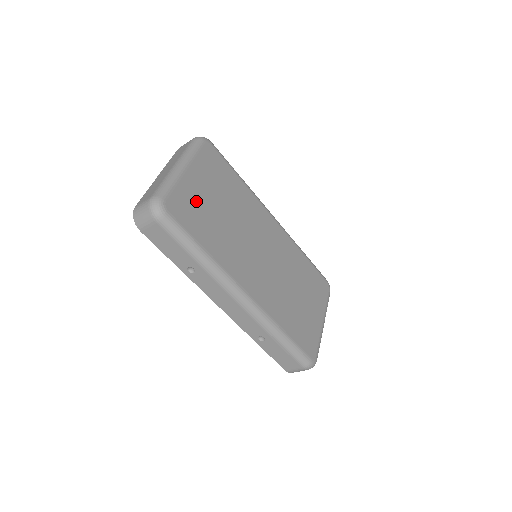
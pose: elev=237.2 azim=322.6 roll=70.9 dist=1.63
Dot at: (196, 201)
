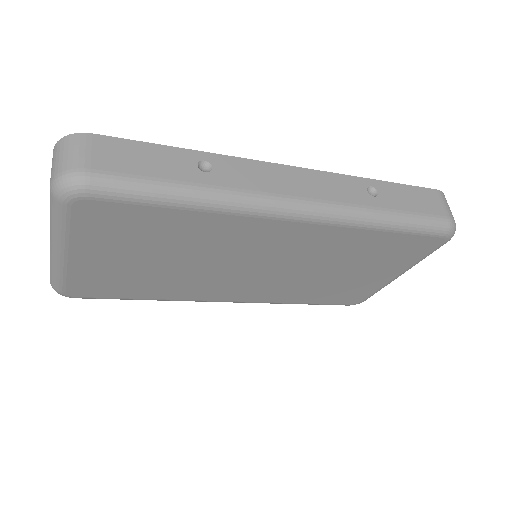
Dot at: (108, 274)
